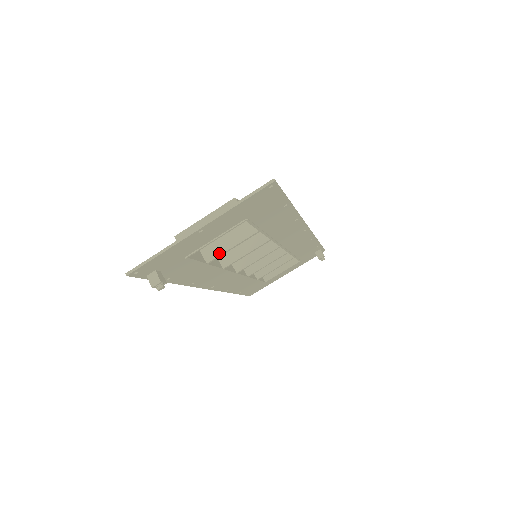
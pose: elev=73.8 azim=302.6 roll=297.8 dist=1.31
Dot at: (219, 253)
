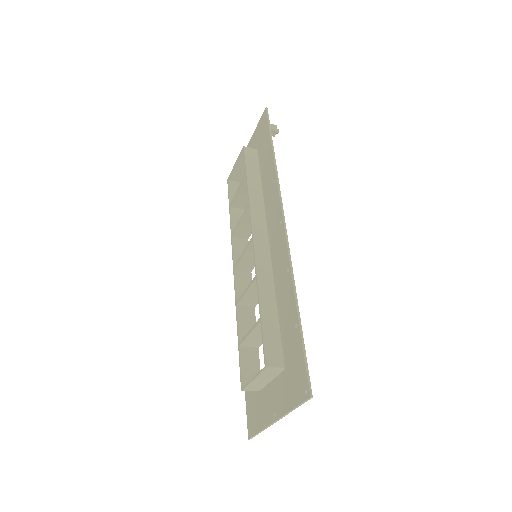
Dot at: occluded
